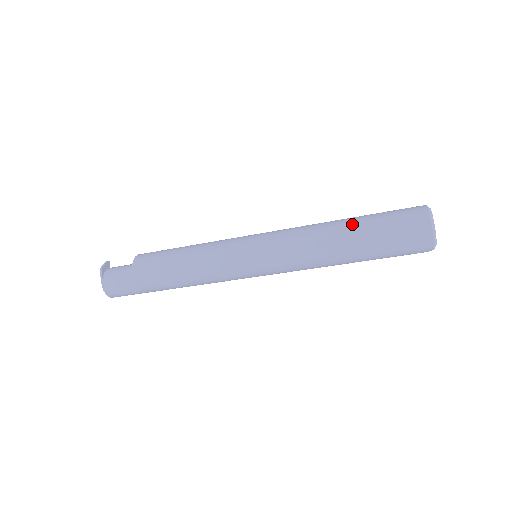
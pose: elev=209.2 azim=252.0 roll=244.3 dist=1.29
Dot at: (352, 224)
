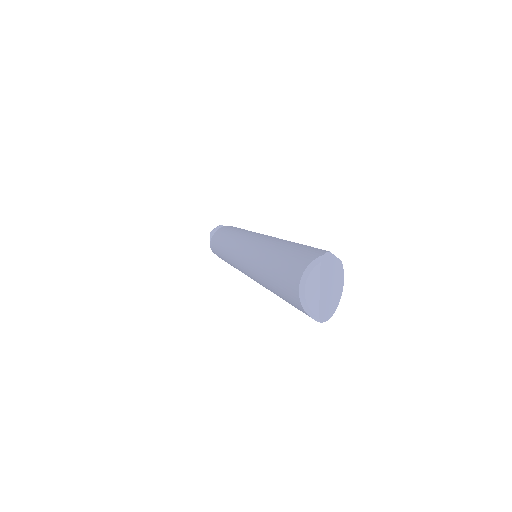
Dot at: (272, 254)
